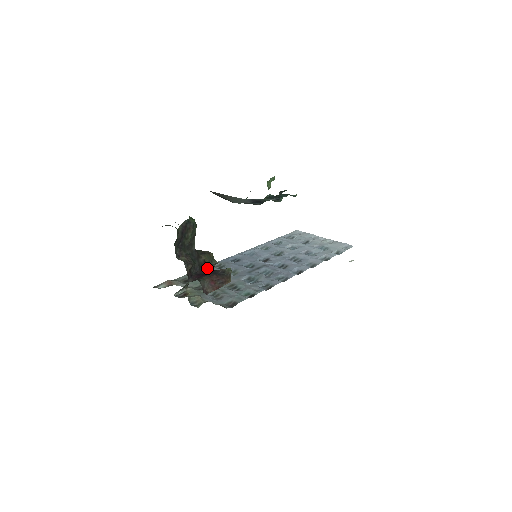
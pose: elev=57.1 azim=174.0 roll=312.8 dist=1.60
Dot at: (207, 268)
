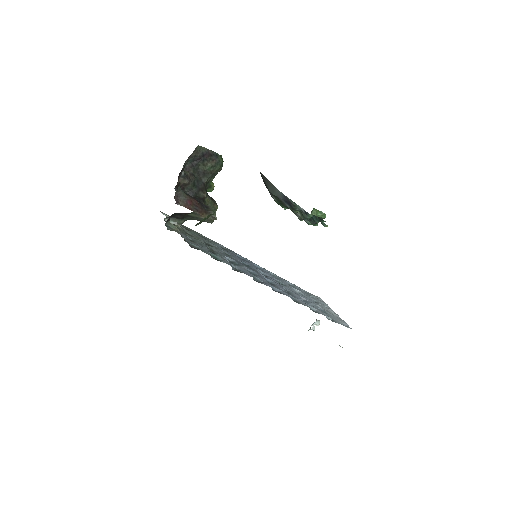
Dot at: (200, 201)
